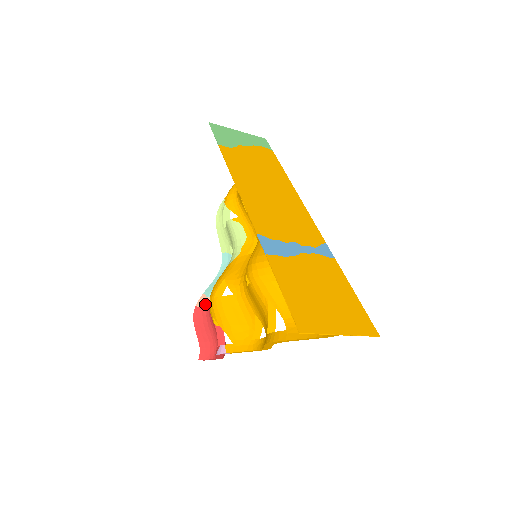
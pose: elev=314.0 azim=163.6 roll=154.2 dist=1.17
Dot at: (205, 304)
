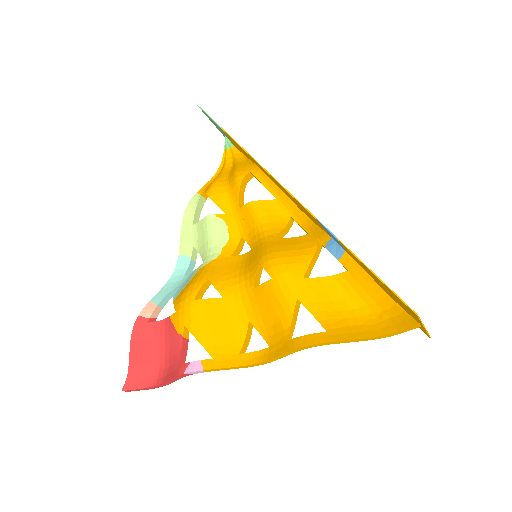
Dot at: (153, 314)
